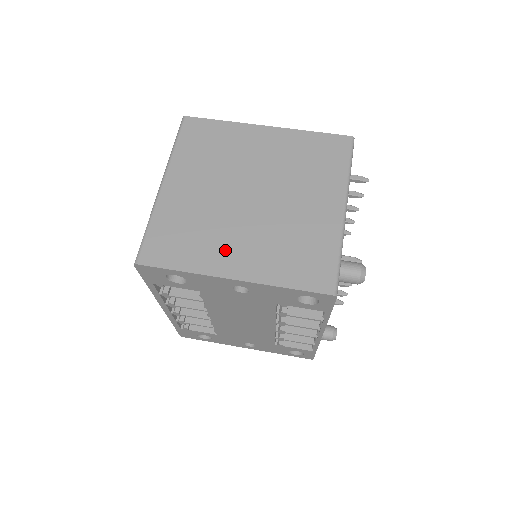
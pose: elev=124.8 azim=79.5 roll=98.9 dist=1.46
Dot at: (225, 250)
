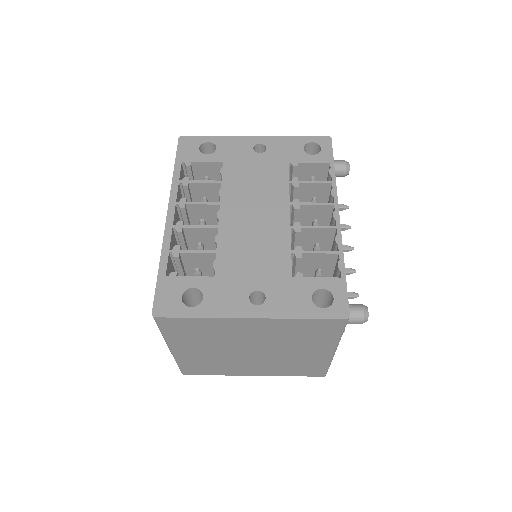
Dot at: occluded
